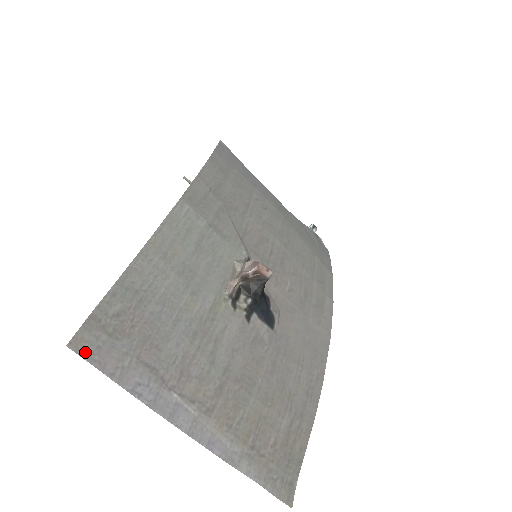
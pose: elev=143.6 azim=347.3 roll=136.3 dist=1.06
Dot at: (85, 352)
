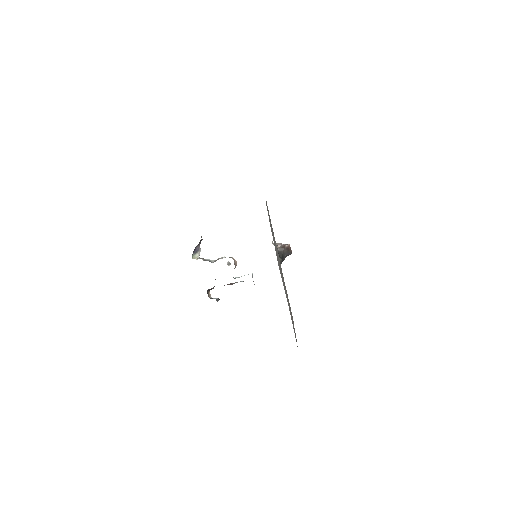
Dot at: occluded
